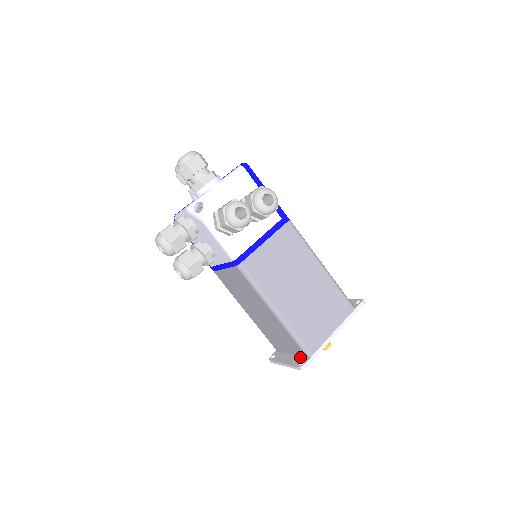
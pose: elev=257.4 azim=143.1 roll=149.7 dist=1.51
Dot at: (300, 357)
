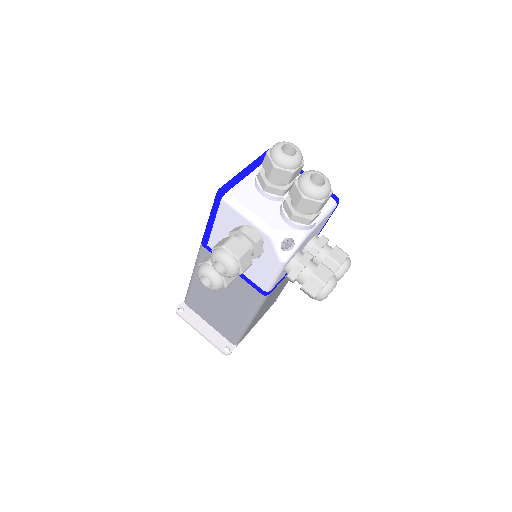
Dot at: (223, 338)
